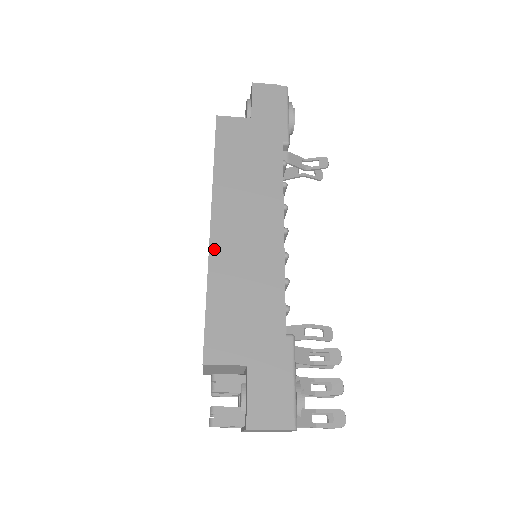
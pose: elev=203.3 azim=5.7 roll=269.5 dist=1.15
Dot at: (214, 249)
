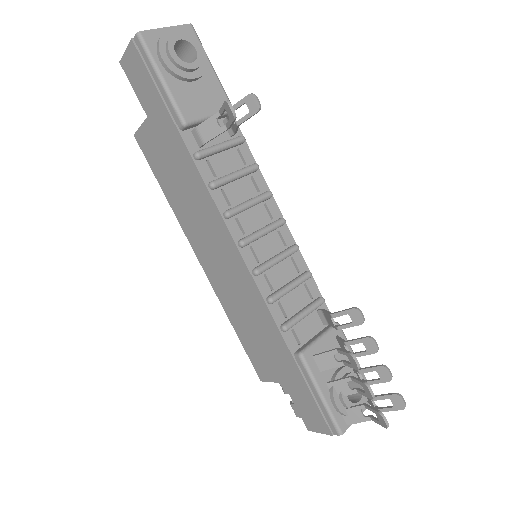
Dot at: (213, 285)
